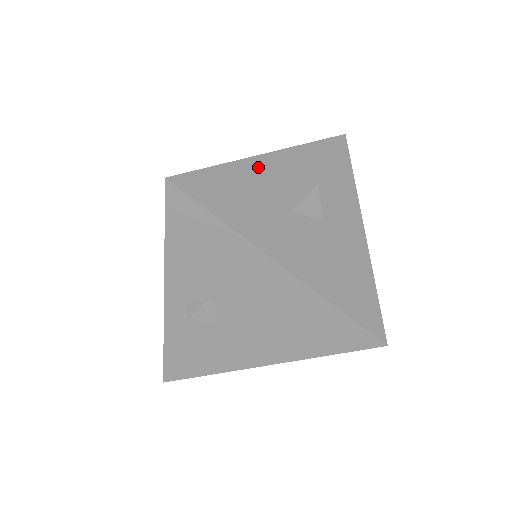
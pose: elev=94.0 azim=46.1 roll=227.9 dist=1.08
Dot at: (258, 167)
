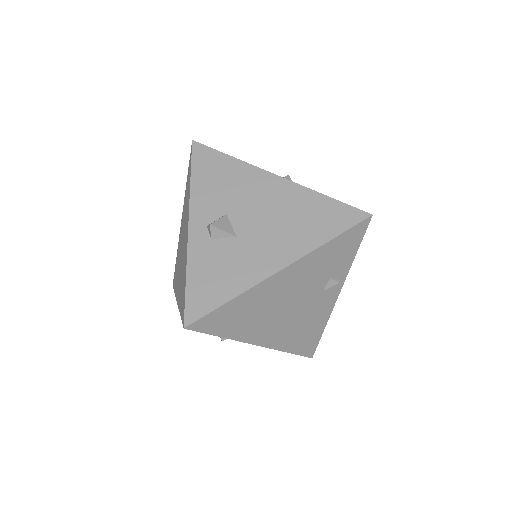
Dot at: occluded
